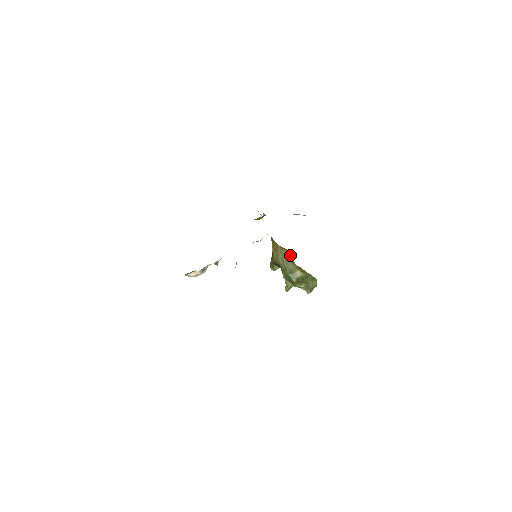
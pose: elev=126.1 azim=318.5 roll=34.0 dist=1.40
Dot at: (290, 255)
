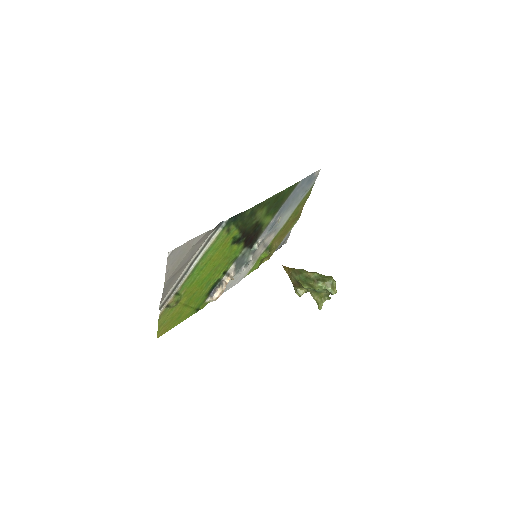
Dot at: occluded
